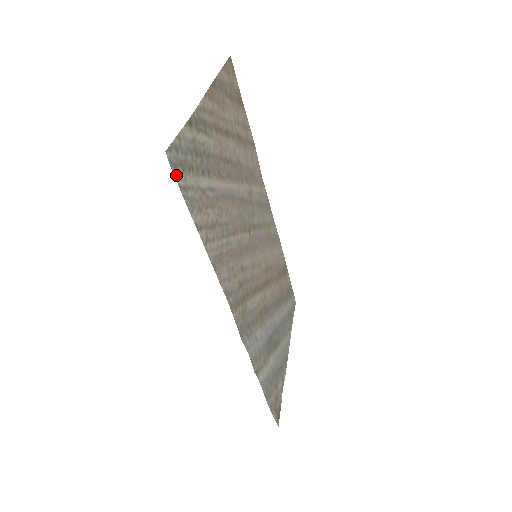
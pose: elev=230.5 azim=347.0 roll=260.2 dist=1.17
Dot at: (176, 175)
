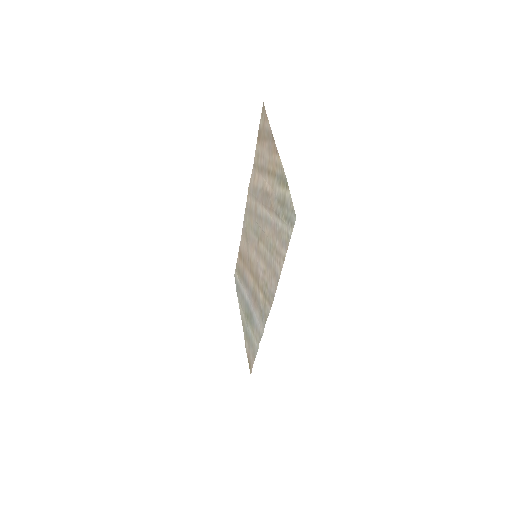
Dot at: (291, 230)
